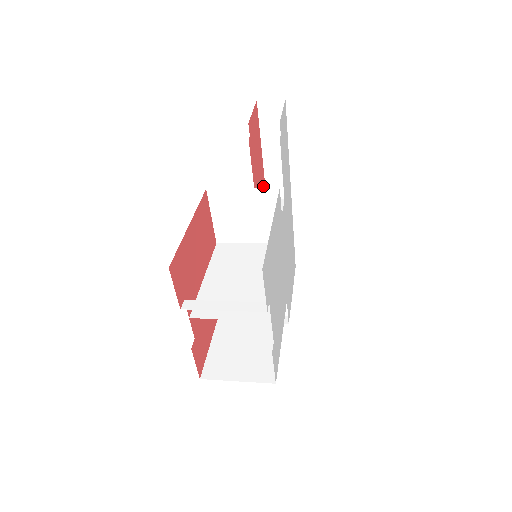
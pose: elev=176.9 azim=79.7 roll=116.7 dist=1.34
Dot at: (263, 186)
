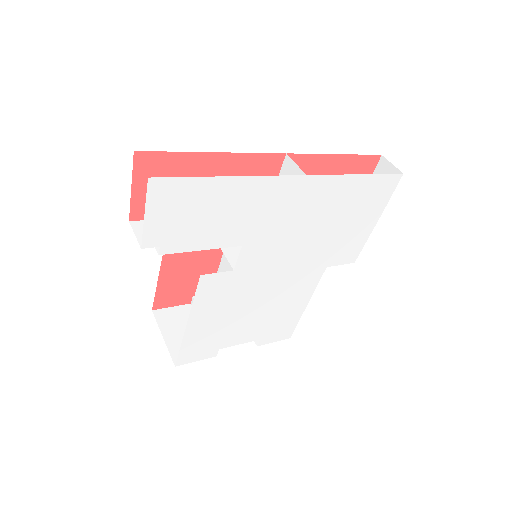
Dot at: (255, 166)
